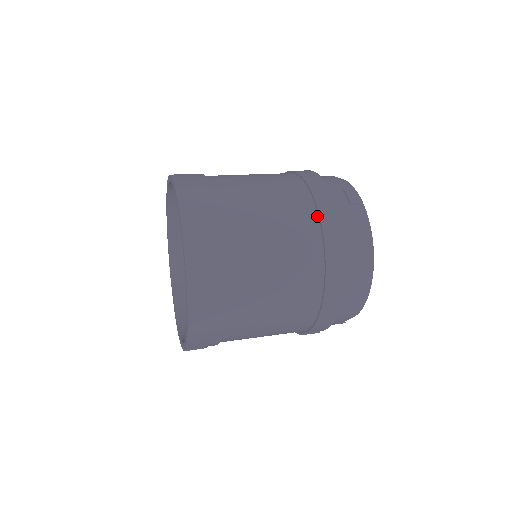
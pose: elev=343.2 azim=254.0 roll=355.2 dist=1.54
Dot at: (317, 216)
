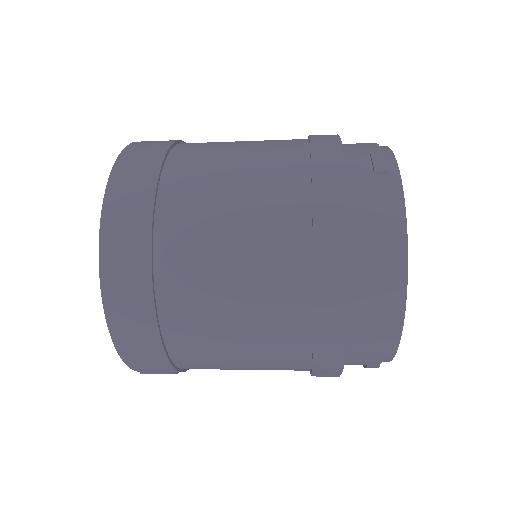
Dot at: (309, 187)
